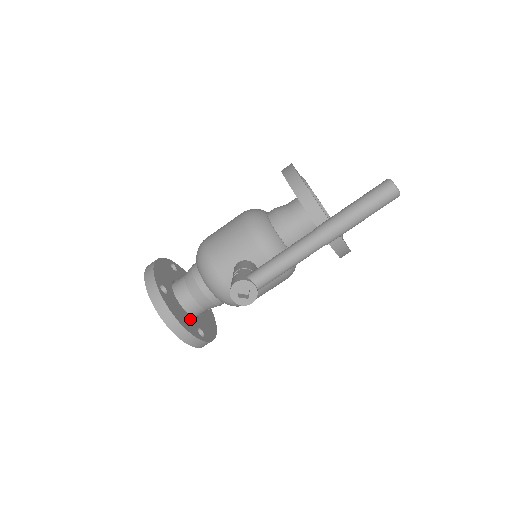
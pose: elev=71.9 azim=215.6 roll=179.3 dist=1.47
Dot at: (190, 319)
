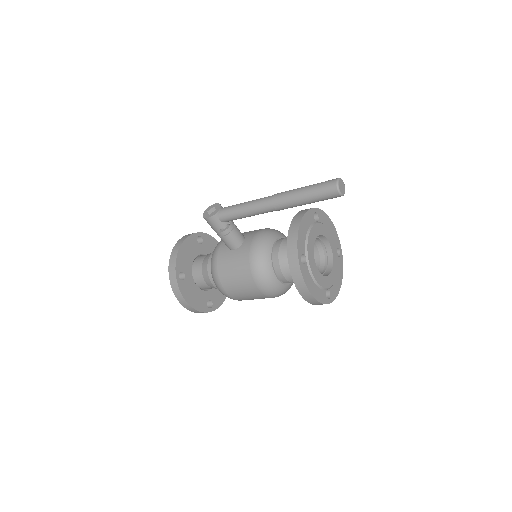
Dot at: (189, 265)
